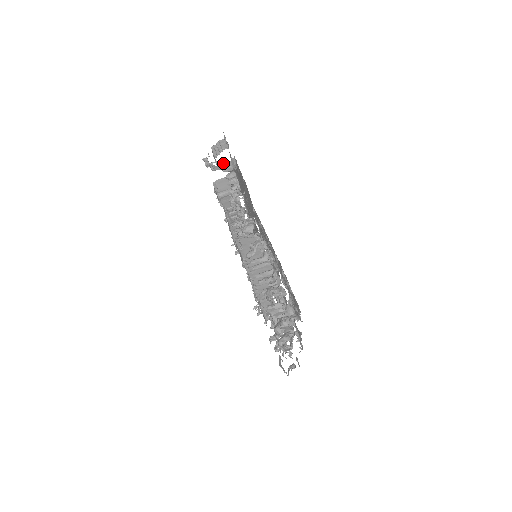
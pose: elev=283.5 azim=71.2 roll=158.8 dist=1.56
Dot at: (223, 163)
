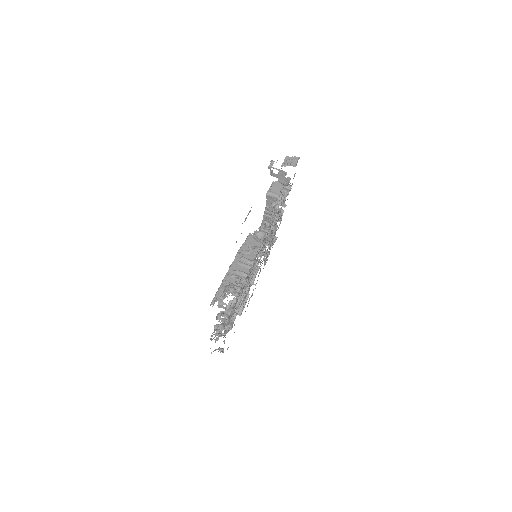
Dot at: (280, 175)
